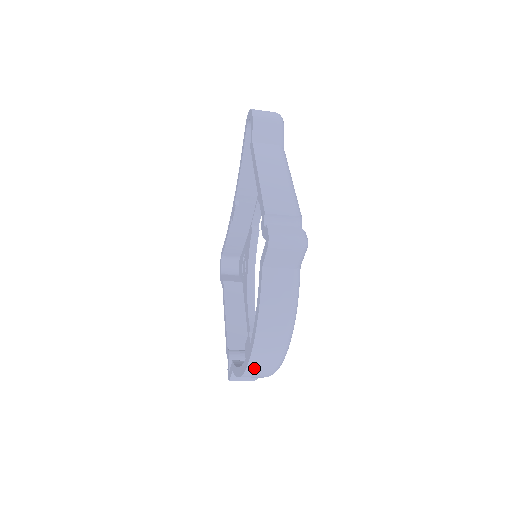
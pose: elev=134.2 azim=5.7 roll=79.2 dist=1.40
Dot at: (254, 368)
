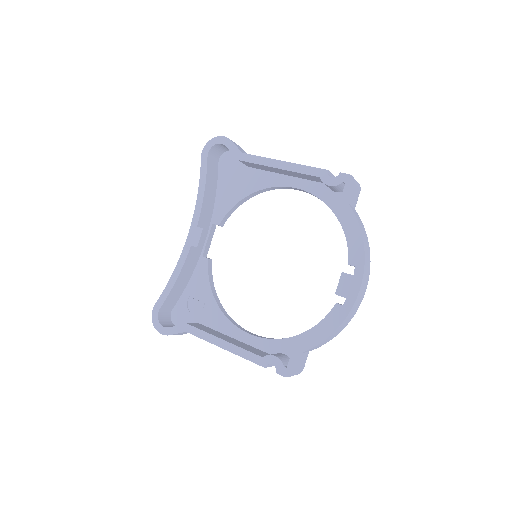
Dot at: (356, 302)
